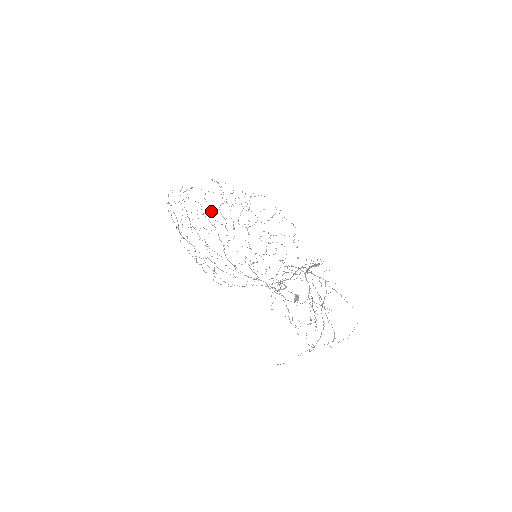
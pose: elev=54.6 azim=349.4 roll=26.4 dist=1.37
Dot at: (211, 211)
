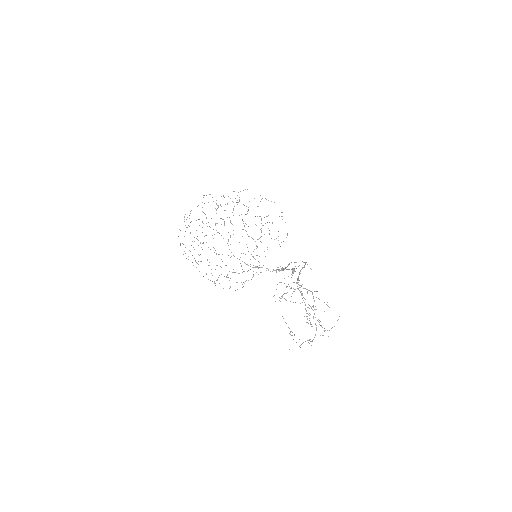
Dot at: occluded
